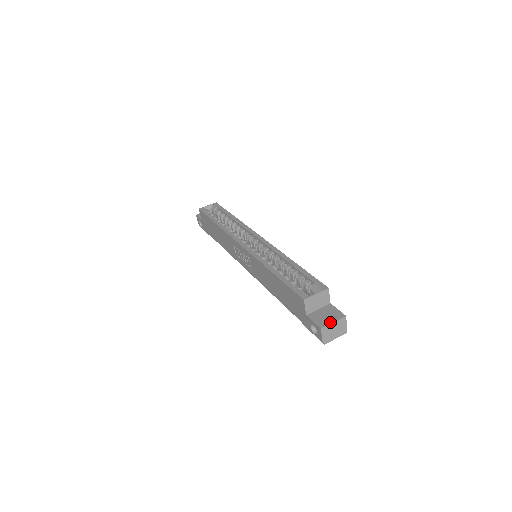
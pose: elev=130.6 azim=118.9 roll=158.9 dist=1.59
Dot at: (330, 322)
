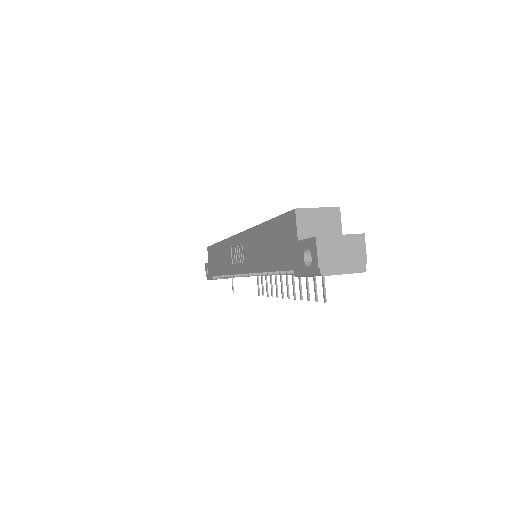
Dot at: (334, 235)
